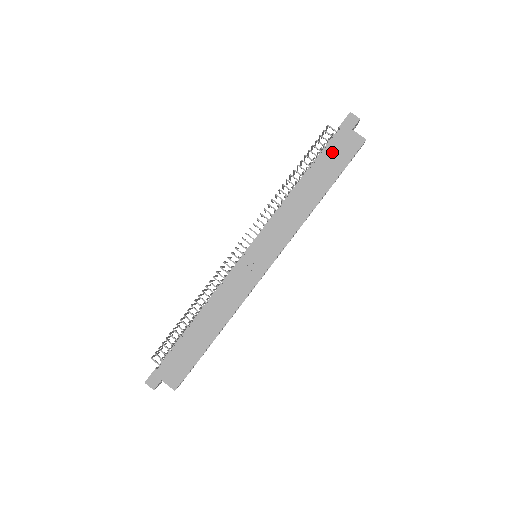
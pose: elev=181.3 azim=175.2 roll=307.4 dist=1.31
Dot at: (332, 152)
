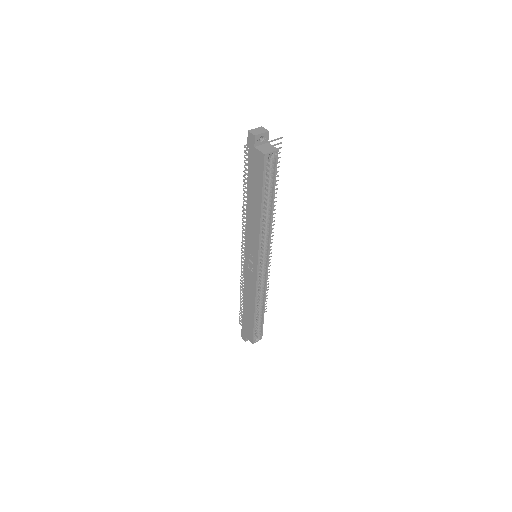
Dot at: (252, 171)
